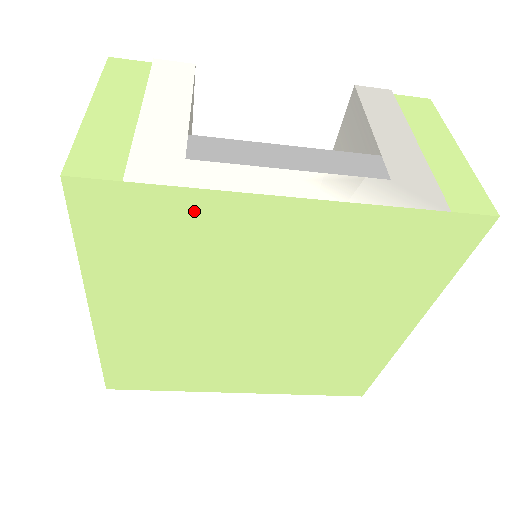
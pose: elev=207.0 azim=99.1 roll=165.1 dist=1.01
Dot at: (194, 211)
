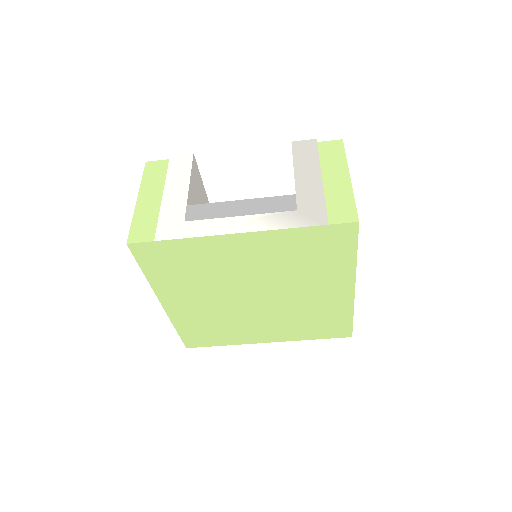
Dot at: (192, 248)
